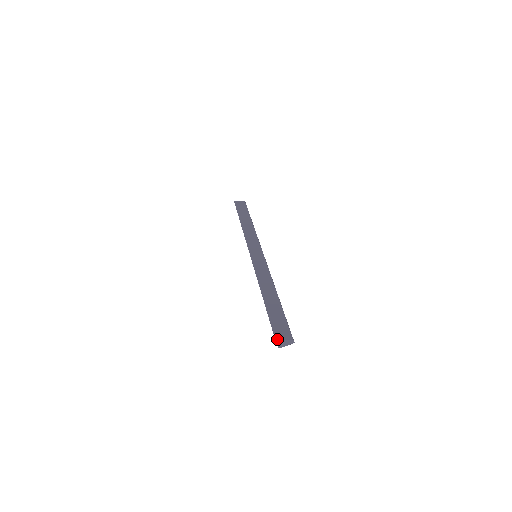
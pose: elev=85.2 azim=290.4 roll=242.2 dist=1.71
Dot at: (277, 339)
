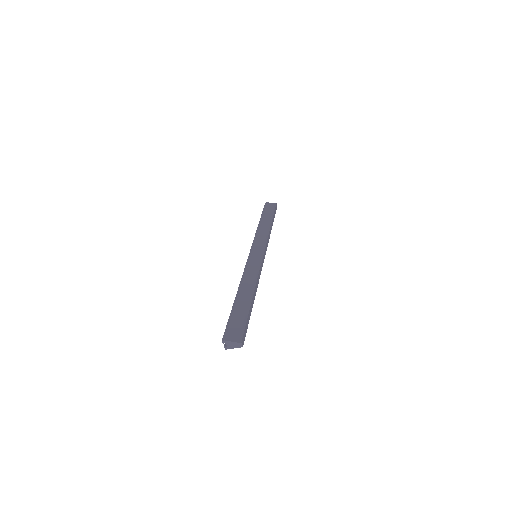
Dot at: (224, 338)
